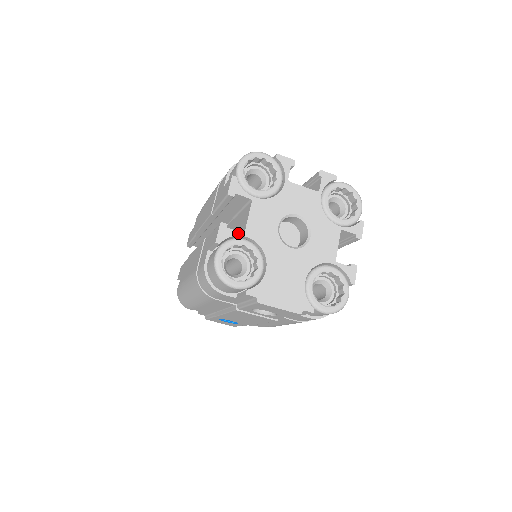
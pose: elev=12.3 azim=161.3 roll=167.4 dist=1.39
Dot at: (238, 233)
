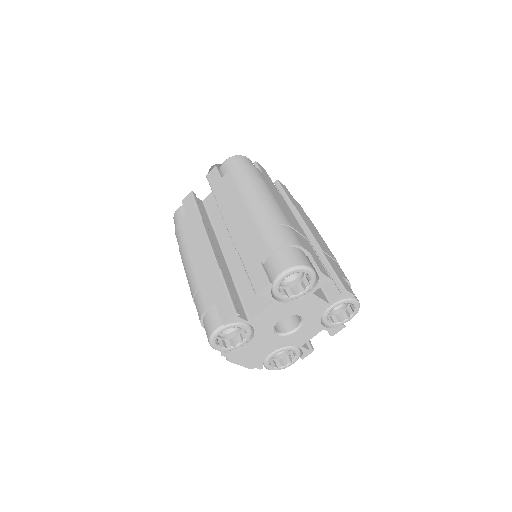
Dot at: (244, 321)
